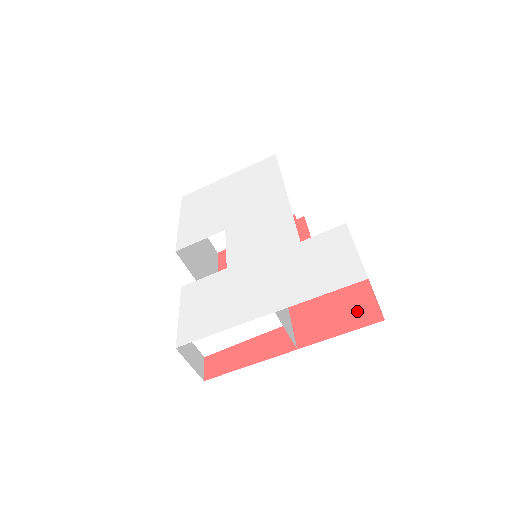
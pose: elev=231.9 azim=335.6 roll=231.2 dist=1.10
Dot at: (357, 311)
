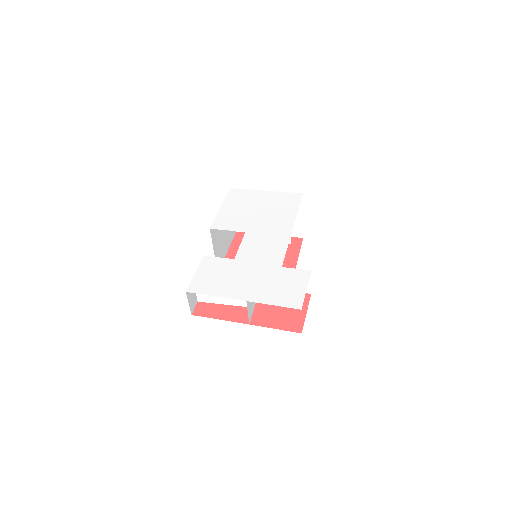
Dot at: (291, 321)
